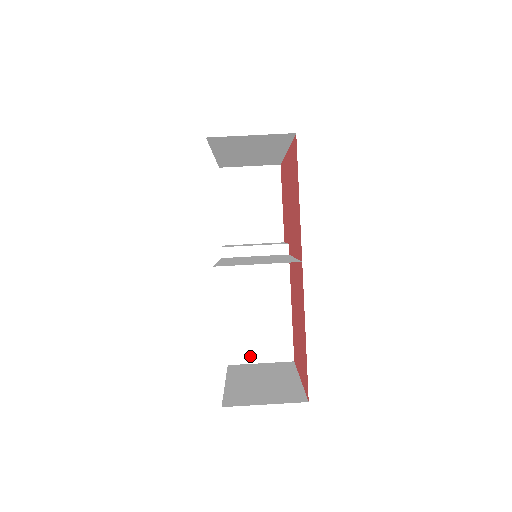
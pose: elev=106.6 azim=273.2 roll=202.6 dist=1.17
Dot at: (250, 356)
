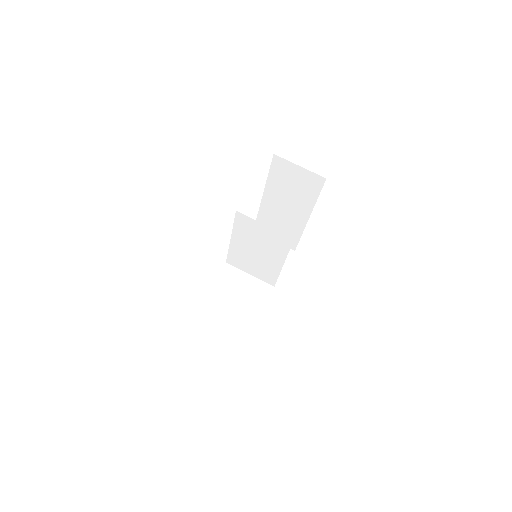
Dot at: (203, 338)
